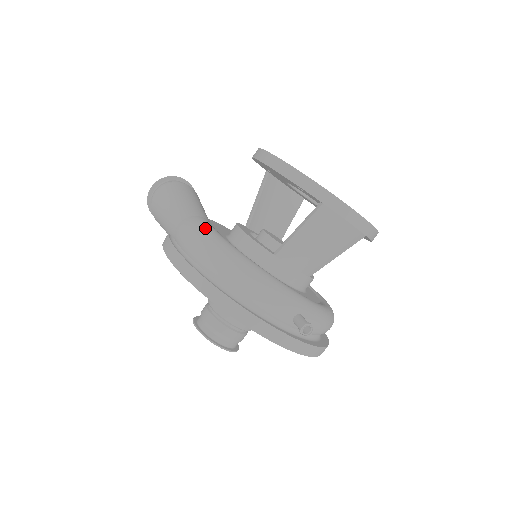
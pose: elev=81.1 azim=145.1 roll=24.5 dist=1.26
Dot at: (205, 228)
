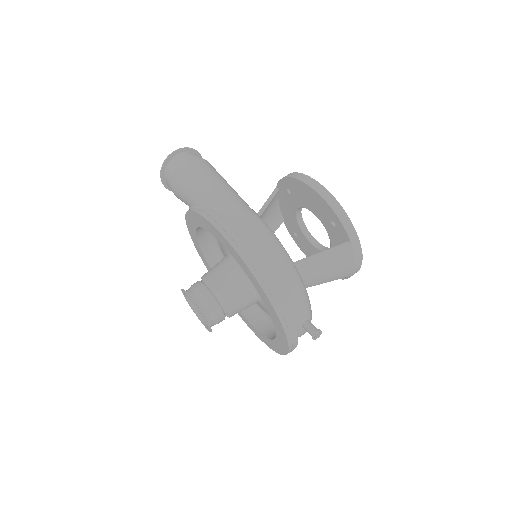
Dot at: (266, 224)
